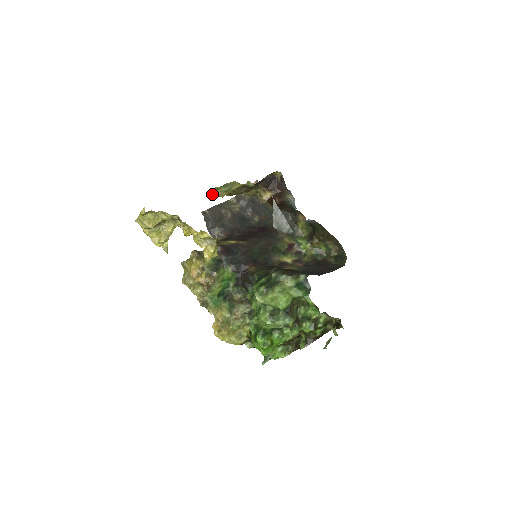
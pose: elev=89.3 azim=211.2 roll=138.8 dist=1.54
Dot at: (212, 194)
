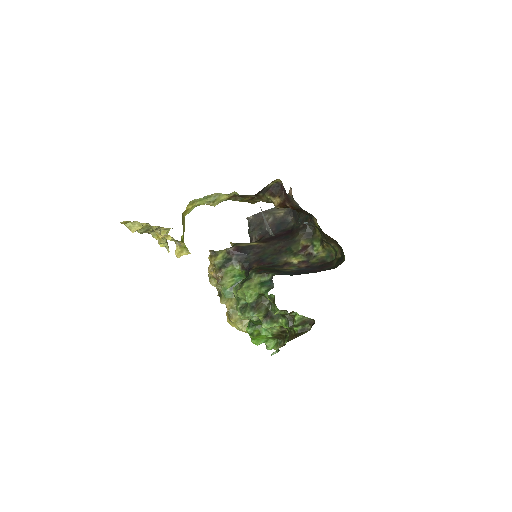
Dot at: (192, 205)
